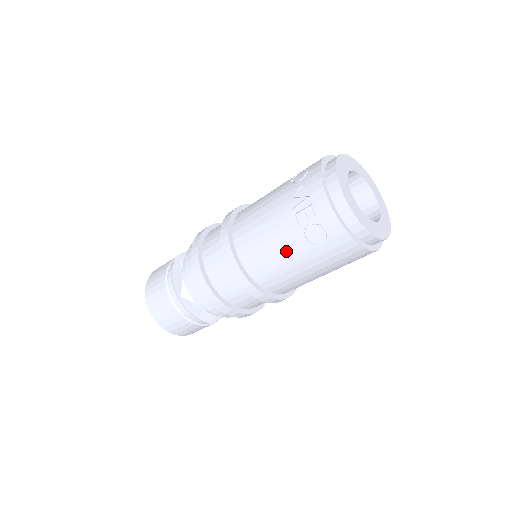
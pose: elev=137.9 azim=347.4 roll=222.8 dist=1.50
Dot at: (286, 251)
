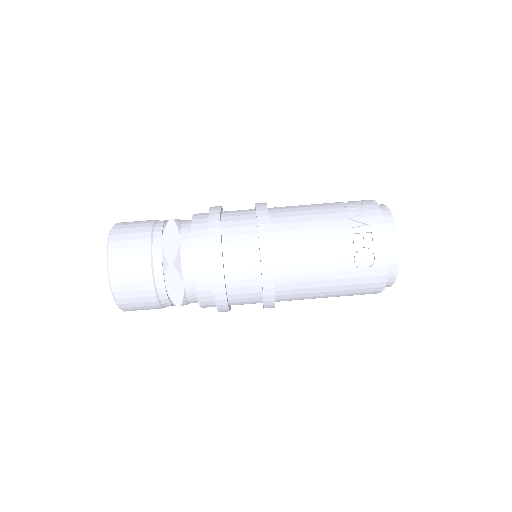
Dot at: (327, 262)
